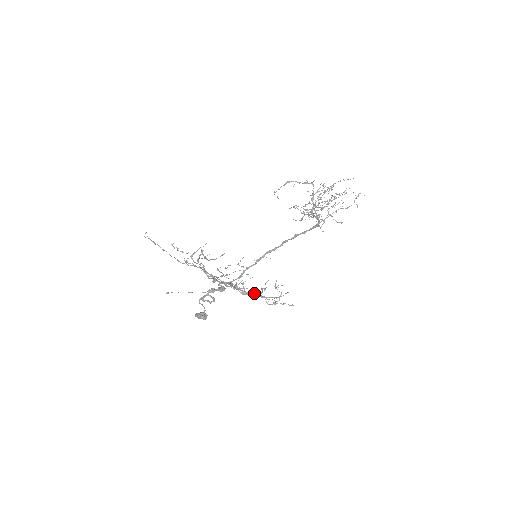
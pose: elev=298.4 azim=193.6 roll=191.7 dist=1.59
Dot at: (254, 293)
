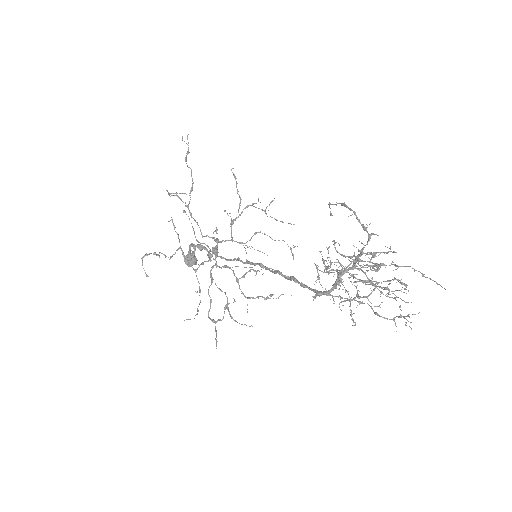
Dot at: (199, 289)
